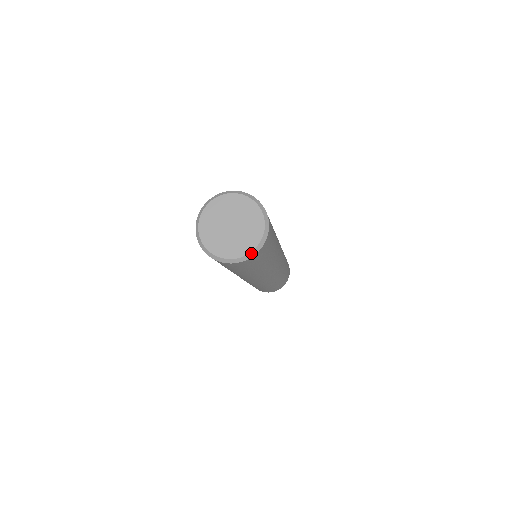
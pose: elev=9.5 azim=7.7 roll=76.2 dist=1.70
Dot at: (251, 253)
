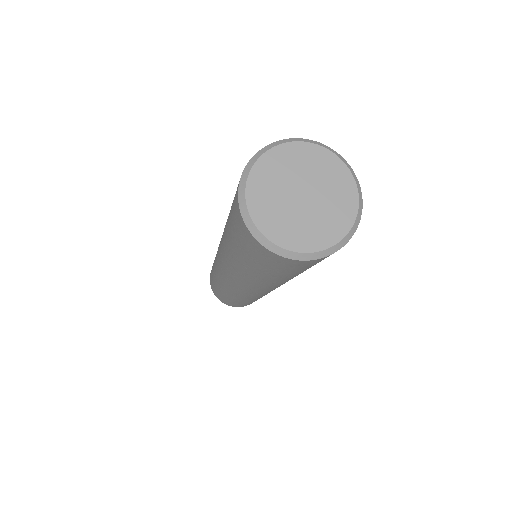
Dot at: (311, 254)
